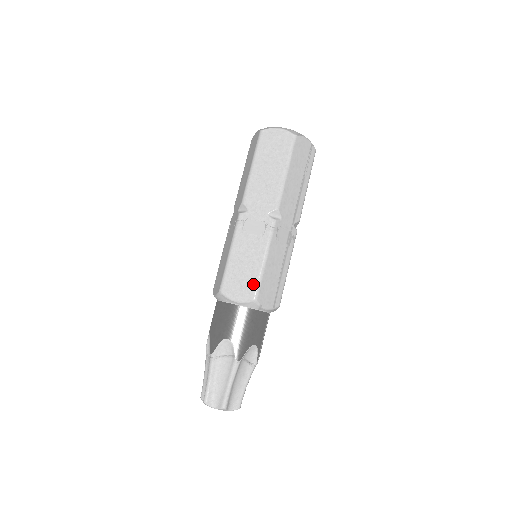
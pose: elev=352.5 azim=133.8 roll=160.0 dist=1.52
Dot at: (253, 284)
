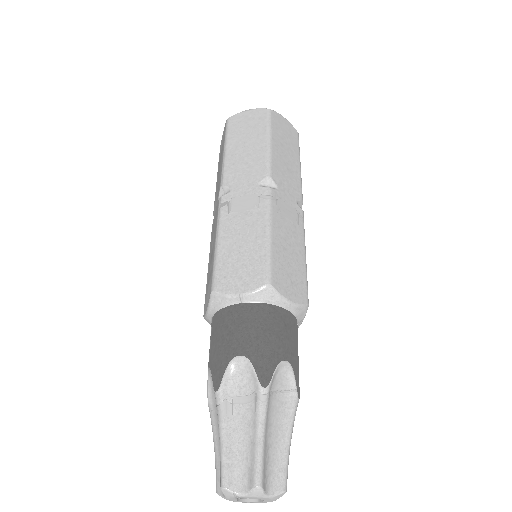
Dot at: (303, 282)
